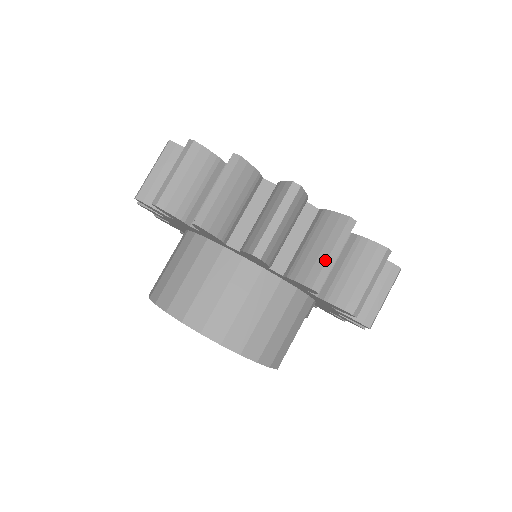
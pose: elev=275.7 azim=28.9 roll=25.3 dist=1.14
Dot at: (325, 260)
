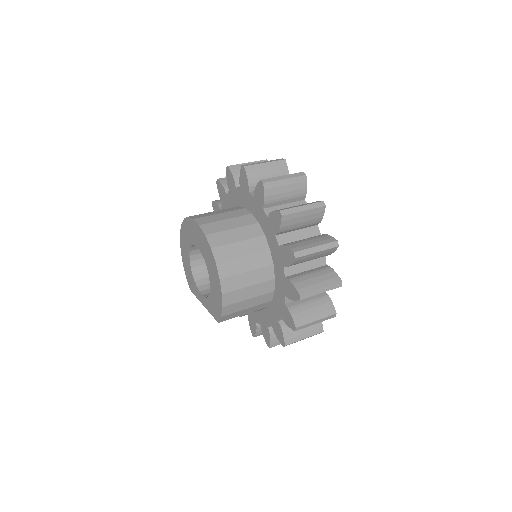
Dot at: (316, 289)
